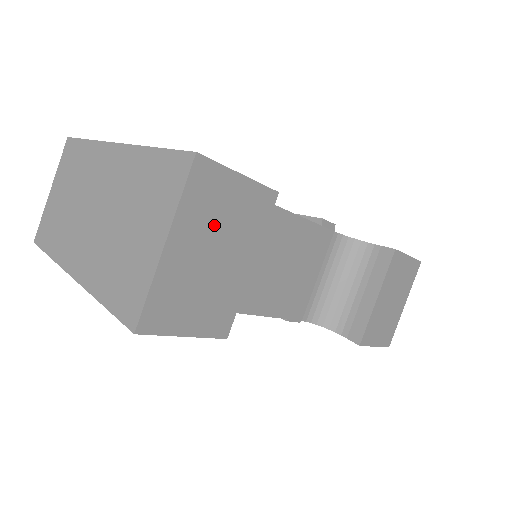
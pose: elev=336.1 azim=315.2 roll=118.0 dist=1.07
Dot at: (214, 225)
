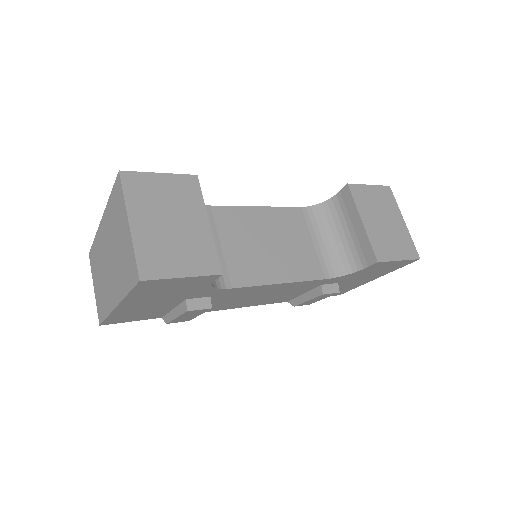
Dot at: (159, 205)
